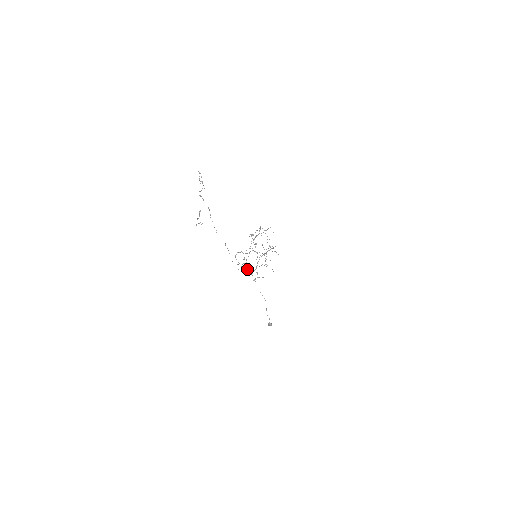
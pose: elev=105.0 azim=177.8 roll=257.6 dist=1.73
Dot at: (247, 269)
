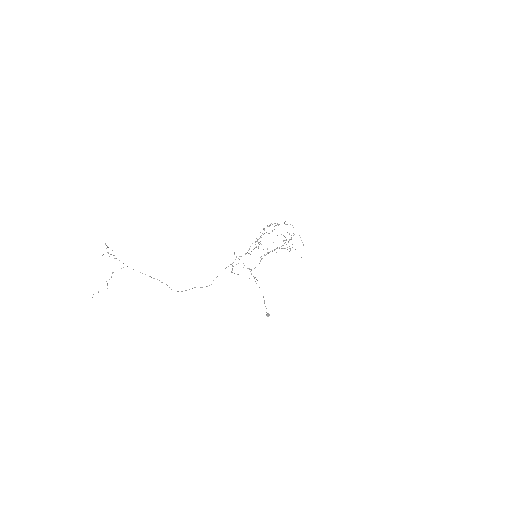
Dot at: occluded
